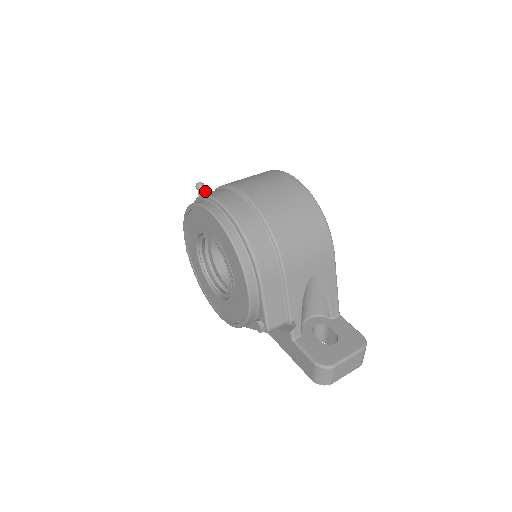
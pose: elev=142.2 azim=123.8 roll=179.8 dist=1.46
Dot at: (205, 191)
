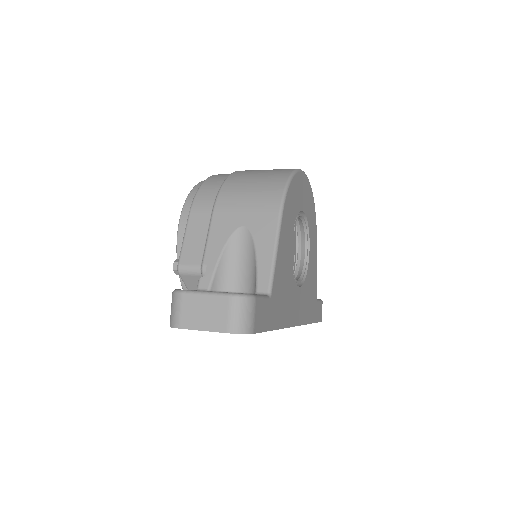
Dot at: occluded
